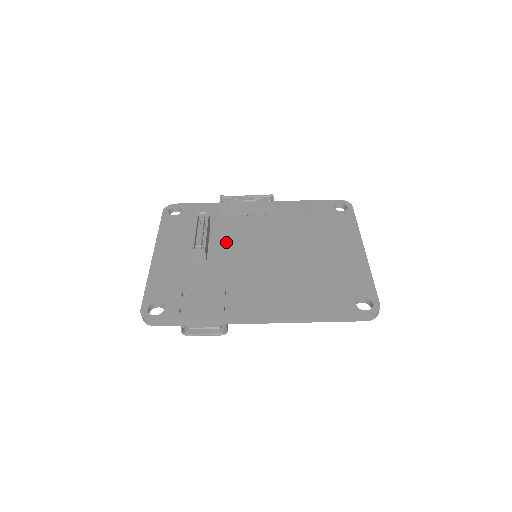
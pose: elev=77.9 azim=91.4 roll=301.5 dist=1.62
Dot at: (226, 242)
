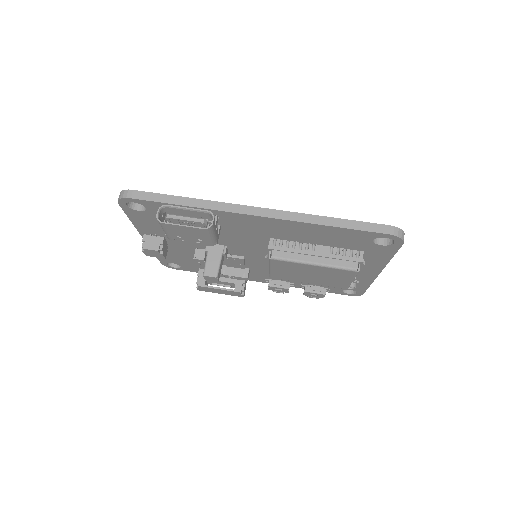
Dot at: occluded
